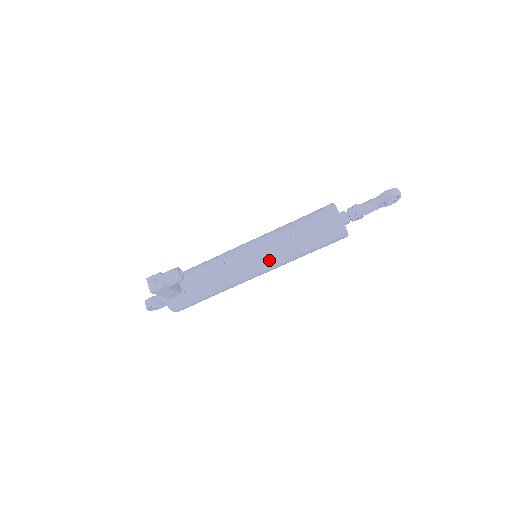
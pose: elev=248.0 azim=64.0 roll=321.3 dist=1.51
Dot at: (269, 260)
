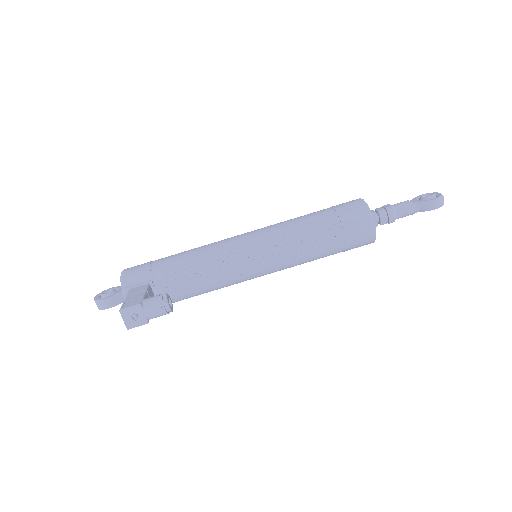
Dot at: (276, 269)
